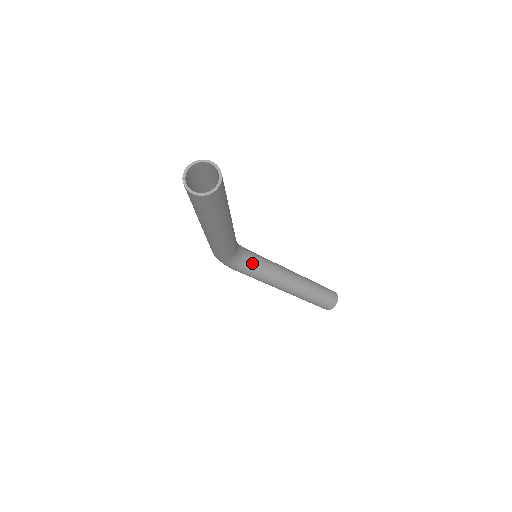
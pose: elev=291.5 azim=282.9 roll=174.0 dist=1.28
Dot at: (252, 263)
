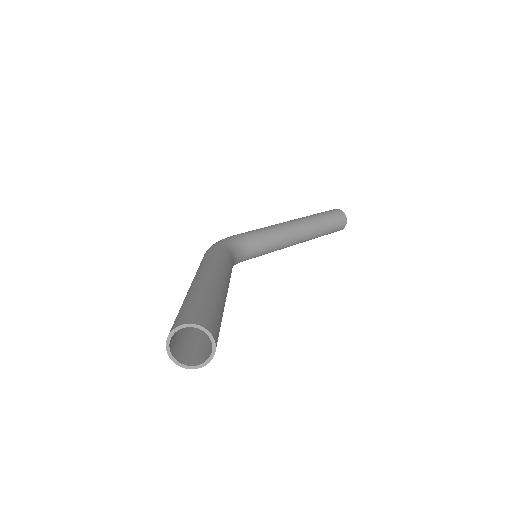
Dot at: (252, 252)
